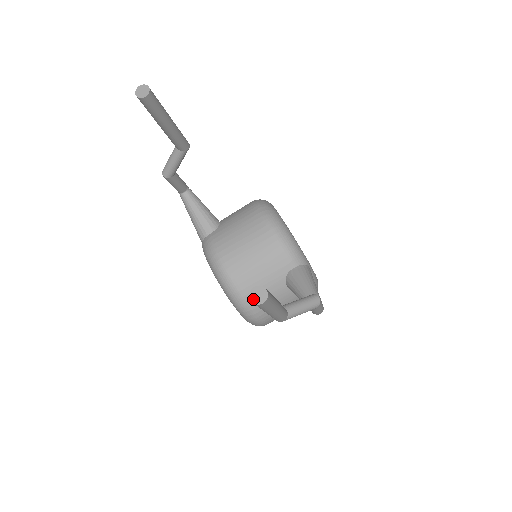
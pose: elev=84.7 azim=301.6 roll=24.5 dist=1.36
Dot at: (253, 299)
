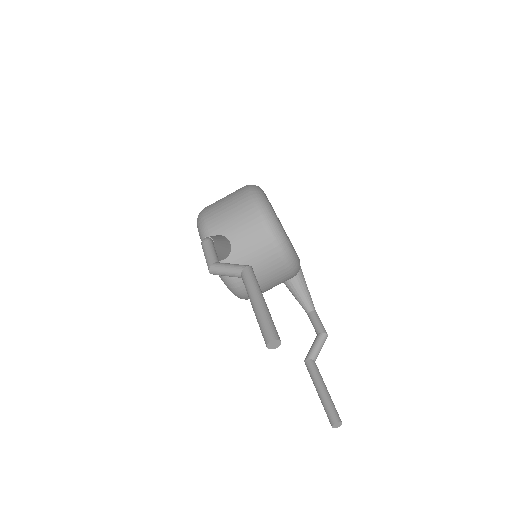
Dot at: (334, 427)
